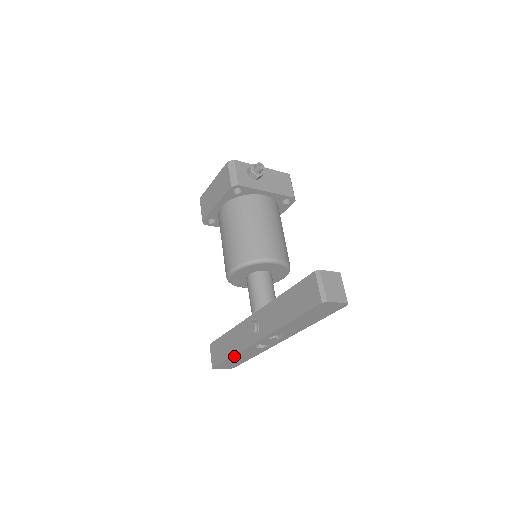
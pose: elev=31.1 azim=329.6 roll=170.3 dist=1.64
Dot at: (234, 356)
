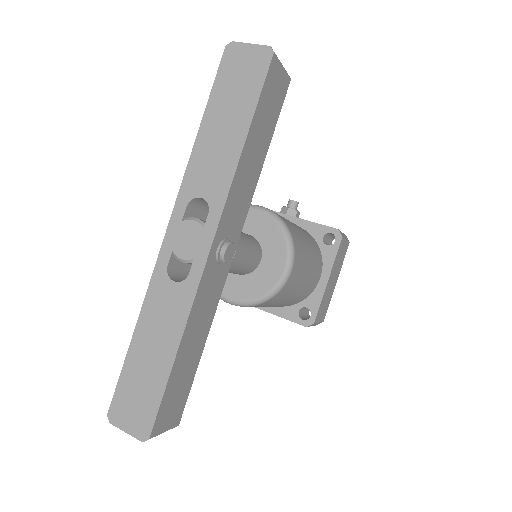
Dot at: (139, 329)
